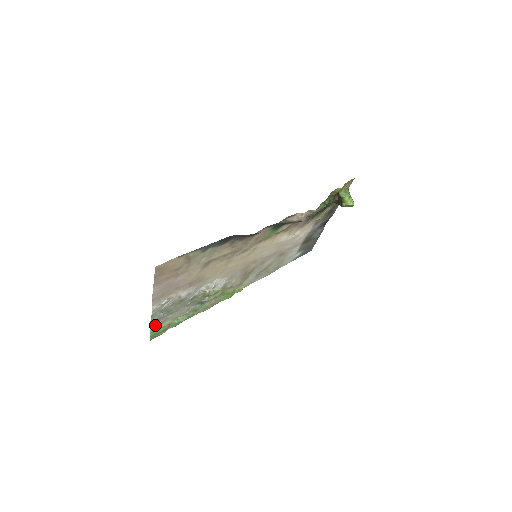
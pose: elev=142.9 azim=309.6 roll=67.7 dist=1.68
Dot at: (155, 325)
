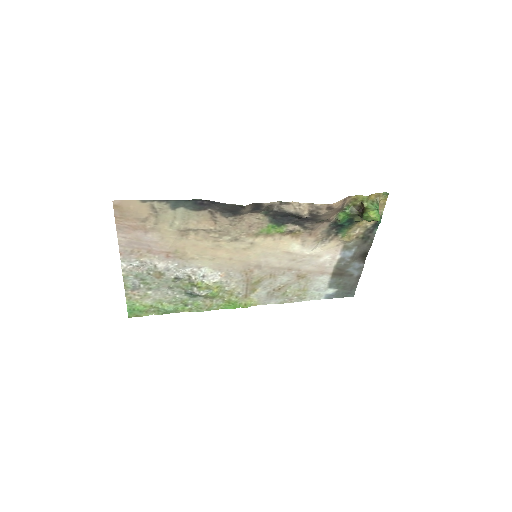
Dot at: (133, 297)
